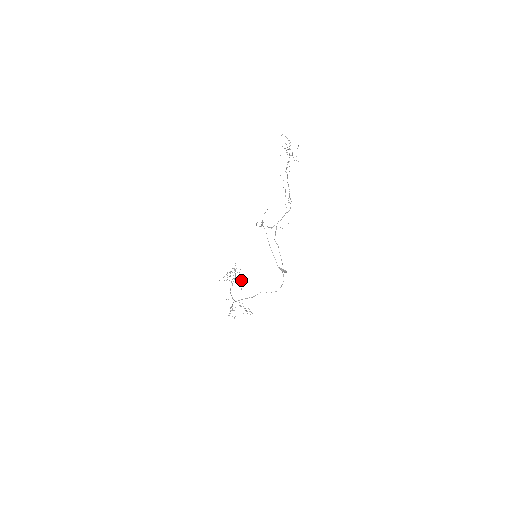
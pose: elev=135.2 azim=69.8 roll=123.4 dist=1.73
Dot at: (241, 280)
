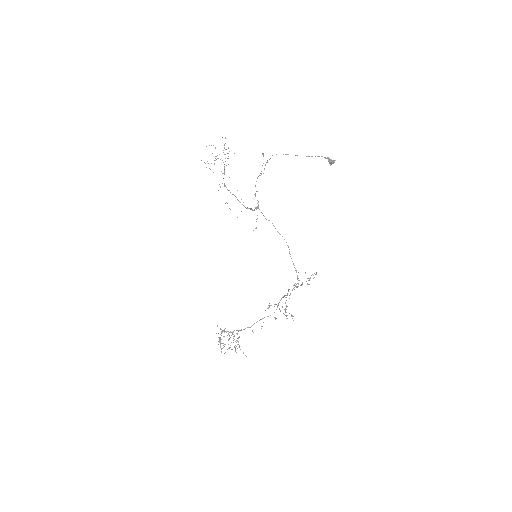
Dot at: (234, 347)
